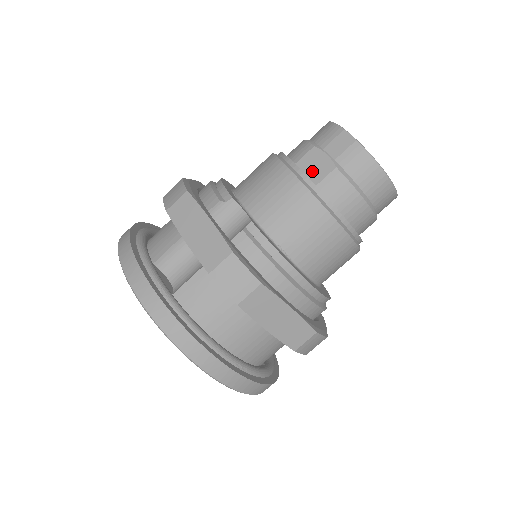
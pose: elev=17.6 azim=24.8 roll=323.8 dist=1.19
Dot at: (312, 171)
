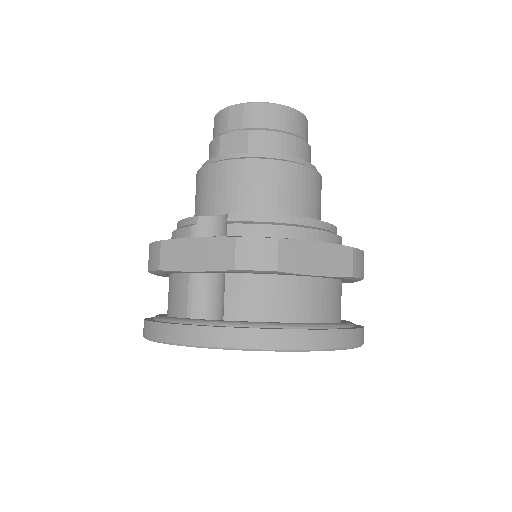
Dot at: (235, 150)
